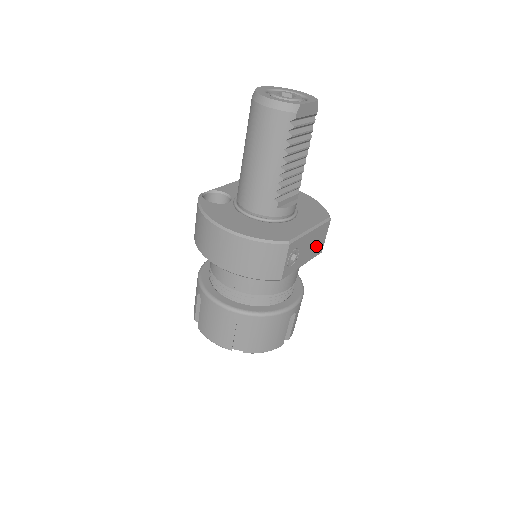
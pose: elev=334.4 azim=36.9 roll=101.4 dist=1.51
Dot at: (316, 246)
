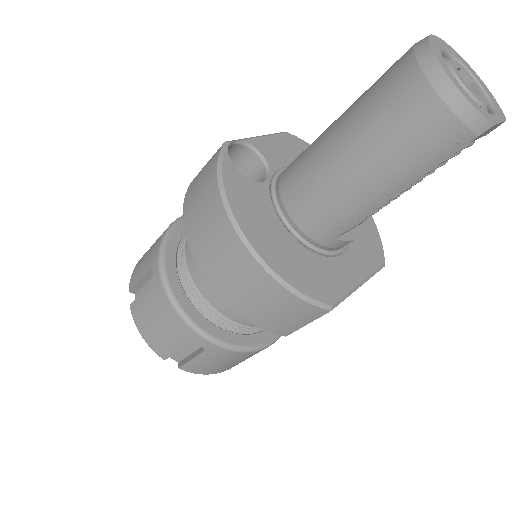
Dot at: occluded
